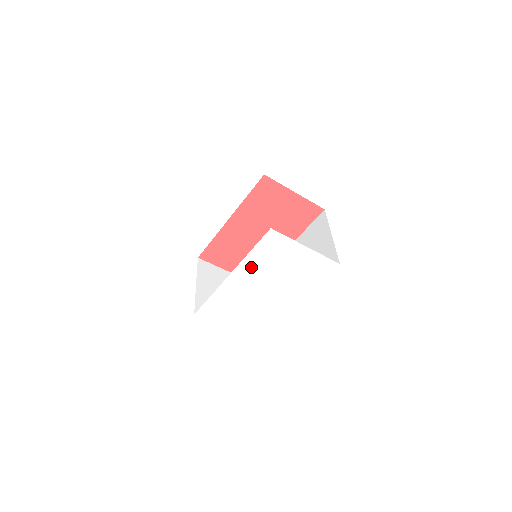
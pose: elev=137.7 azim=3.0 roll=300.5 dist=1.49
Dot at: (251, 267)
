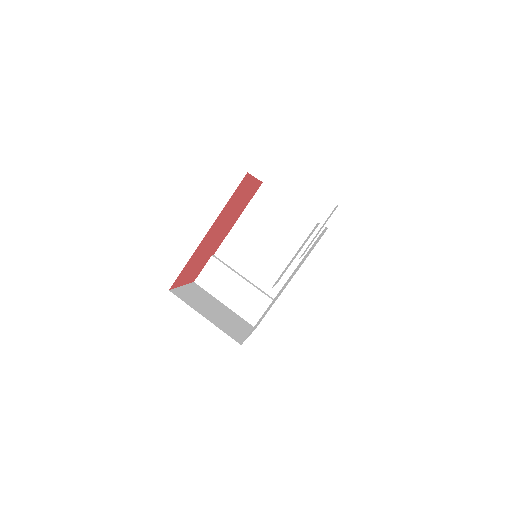
Dot at: occluded
